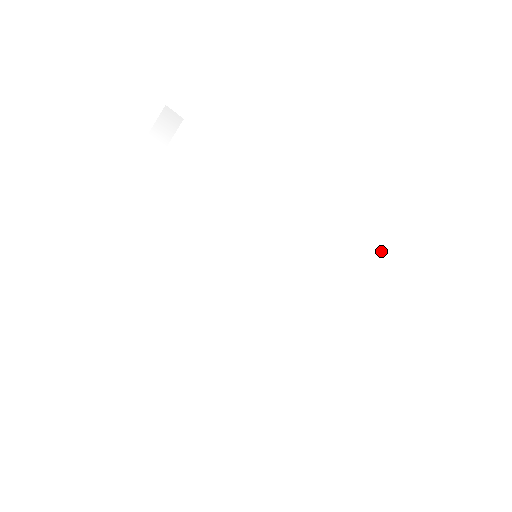
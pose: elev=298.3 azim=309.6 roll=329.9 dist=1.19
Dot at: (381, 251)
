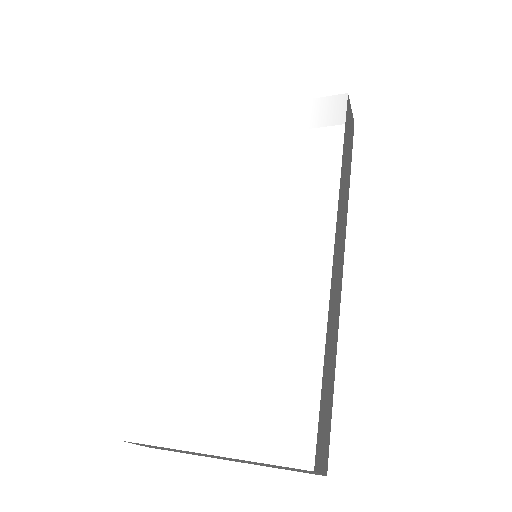
Dot at: (317, 362)
